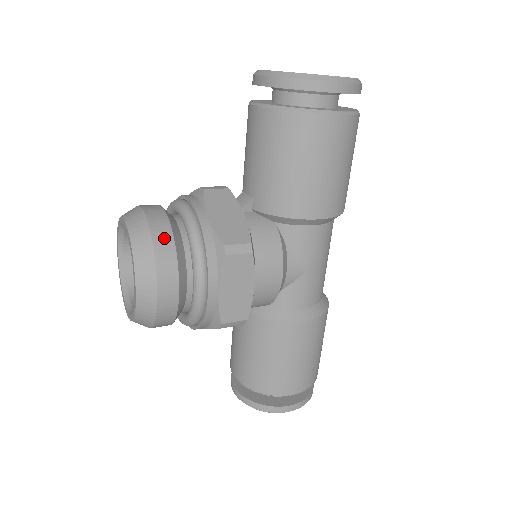
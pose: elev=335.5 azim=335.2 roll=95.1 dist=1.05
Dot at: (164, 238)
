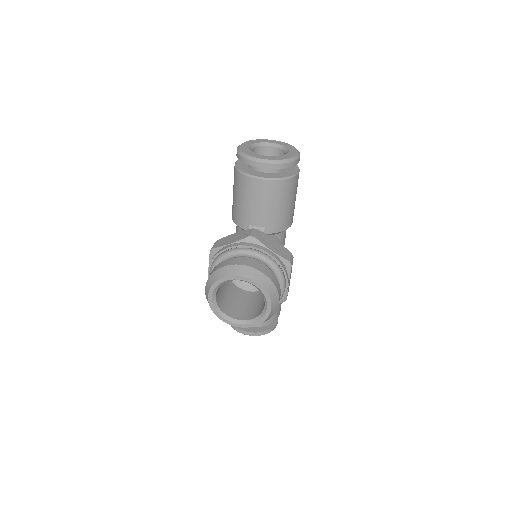
Dot at: (270, 274)
